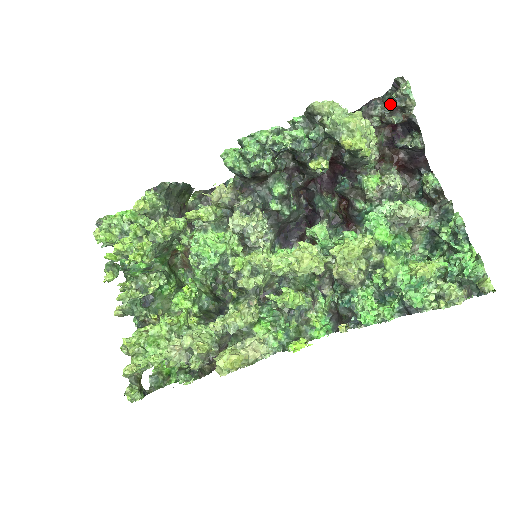
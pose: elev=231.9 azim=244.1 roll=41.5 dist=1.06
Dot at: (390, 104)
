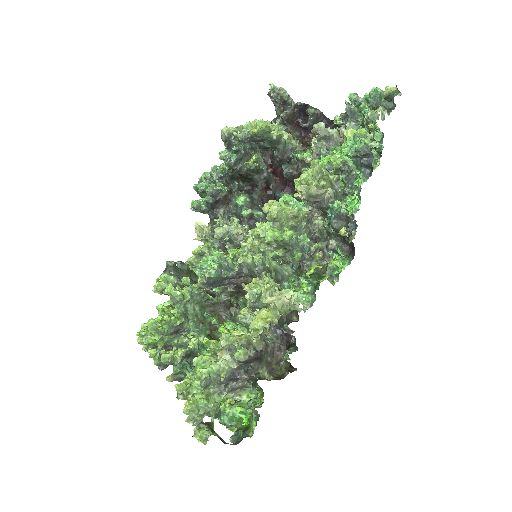
Dot at: occluded
